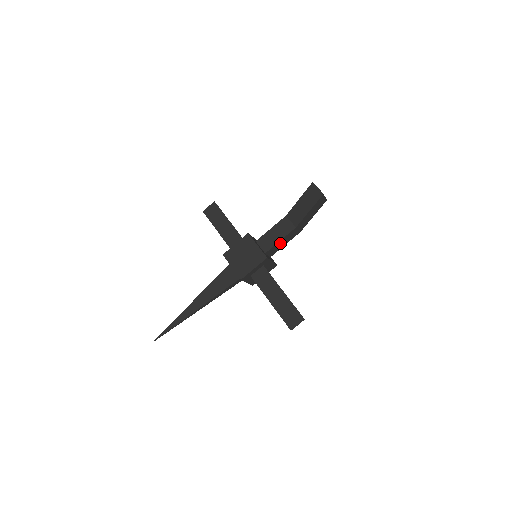
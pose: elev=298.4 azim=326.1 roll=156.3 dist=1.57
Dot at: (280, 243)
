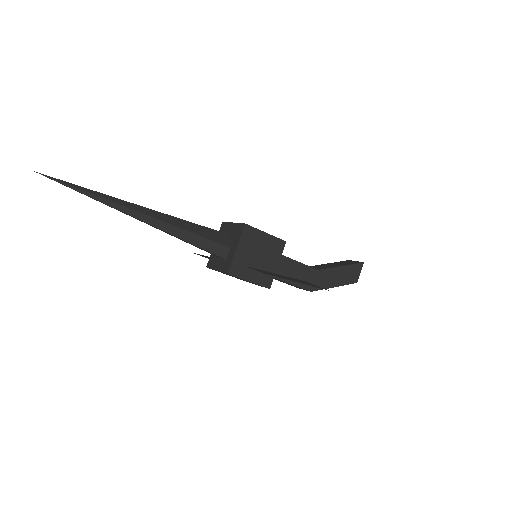
Dot at: (292, 268)
